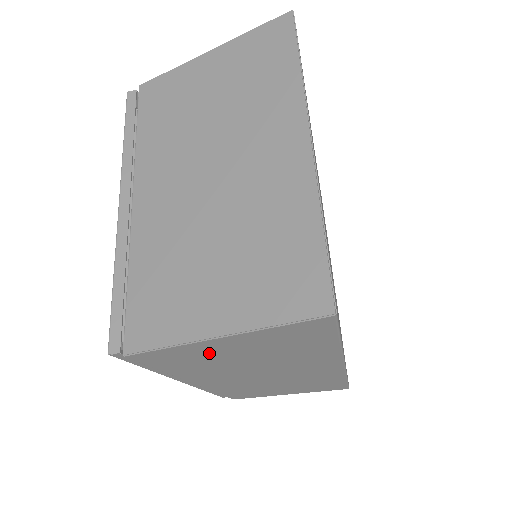
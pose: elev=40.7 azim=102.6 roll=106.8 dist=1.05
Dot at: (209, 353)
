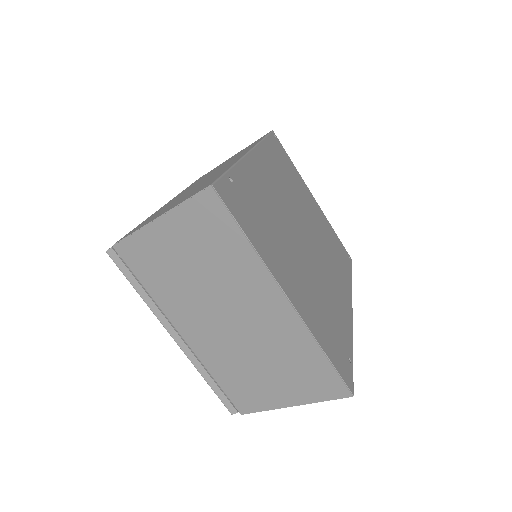
Dot at: occluded
